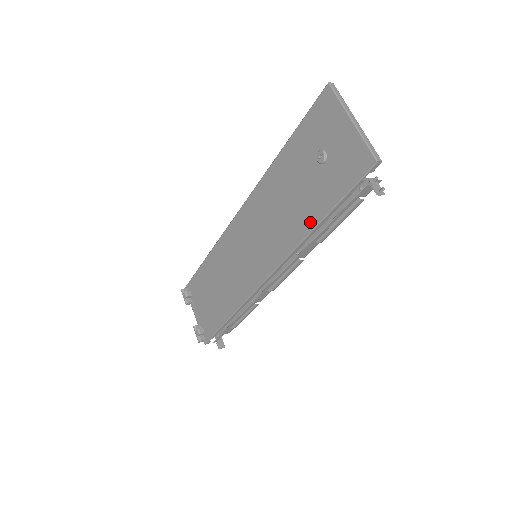
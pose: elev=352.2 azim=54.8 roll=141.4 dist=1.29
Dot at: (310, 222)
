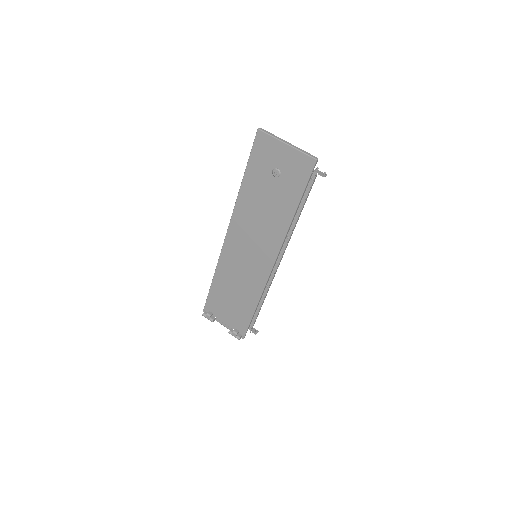
Dot at: (289, 214)
